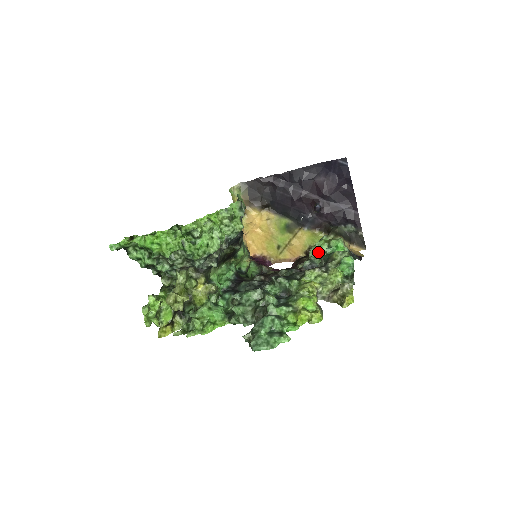
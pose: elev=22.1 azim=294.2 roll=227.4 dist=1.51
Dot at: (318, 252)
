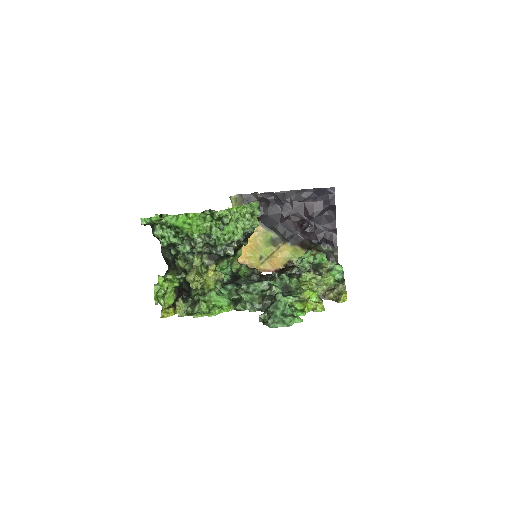
Dot at: (305, 262)
